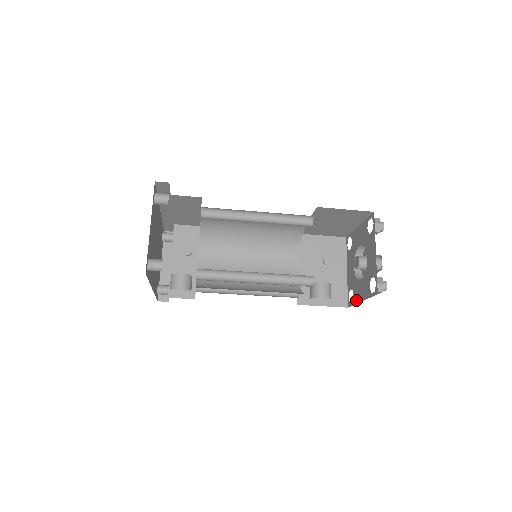
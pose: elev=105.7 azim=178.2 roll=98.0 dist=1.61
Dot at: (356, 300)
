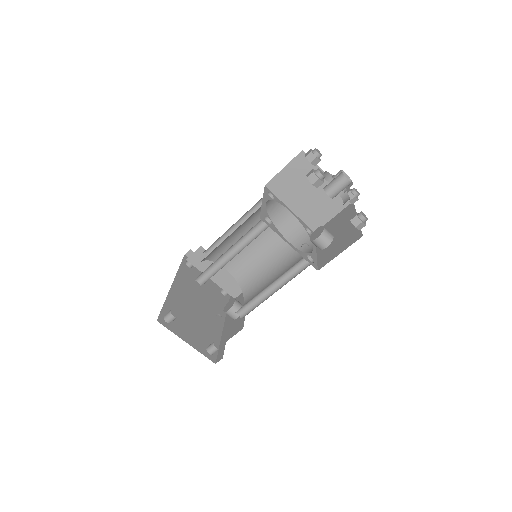
Dot at: occluded
